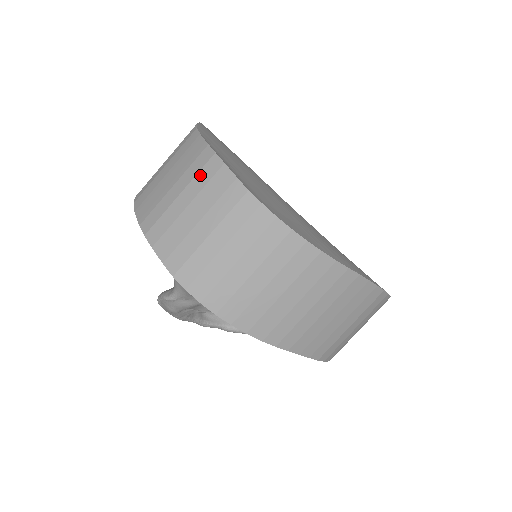
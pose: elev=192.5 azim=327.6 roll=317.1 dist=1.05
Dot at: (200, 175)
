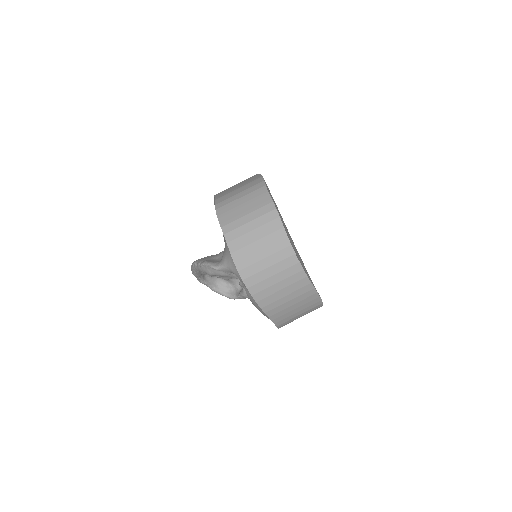
Dot at: (265, 217)
